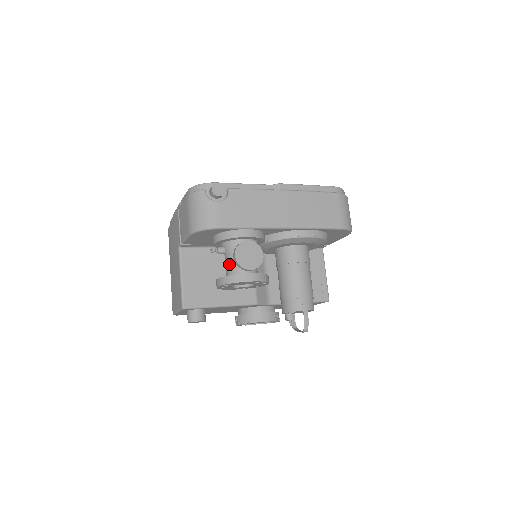
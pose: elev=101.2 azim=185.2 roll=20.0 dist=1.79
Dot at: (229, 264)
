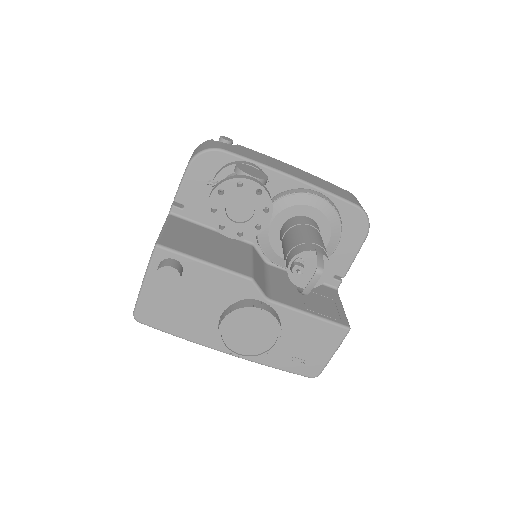
Dot at: occluded
